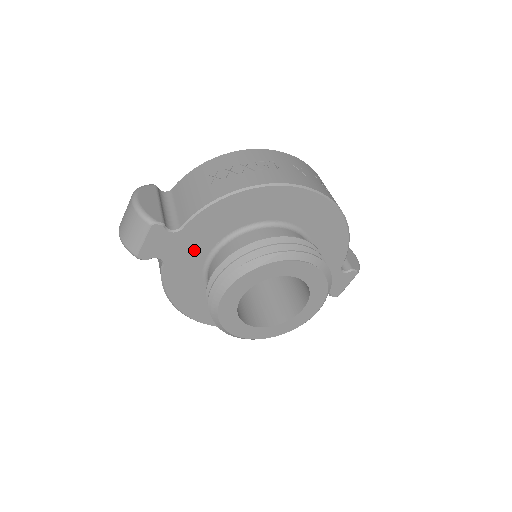
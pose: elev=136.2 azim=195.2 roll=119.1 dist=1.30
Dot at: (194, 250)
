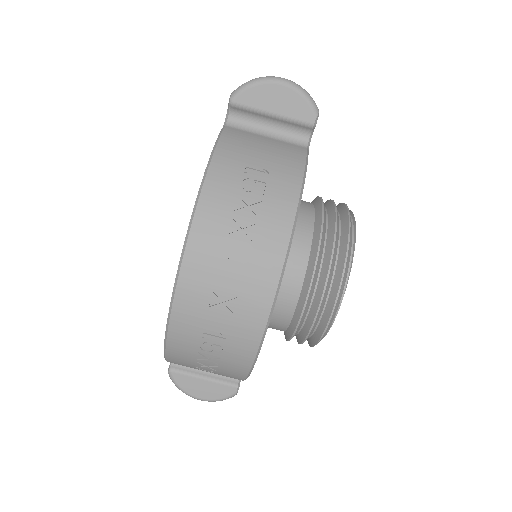
Dot at: occluded
